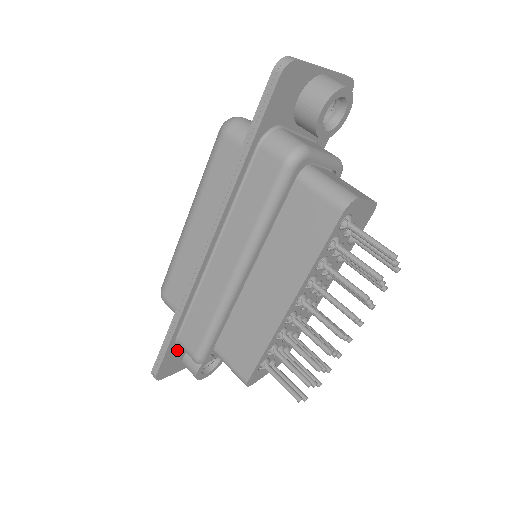
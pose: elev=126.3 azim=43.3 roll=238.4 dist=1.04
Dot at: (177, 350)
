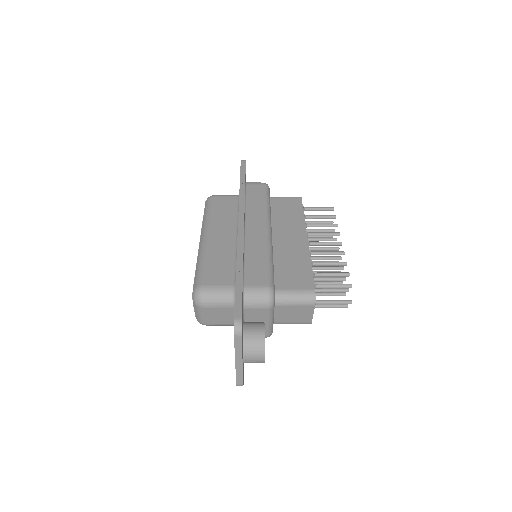
Dot at: (242, 308)
